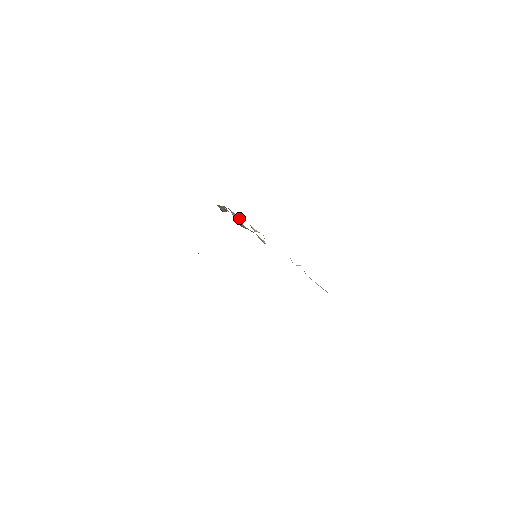
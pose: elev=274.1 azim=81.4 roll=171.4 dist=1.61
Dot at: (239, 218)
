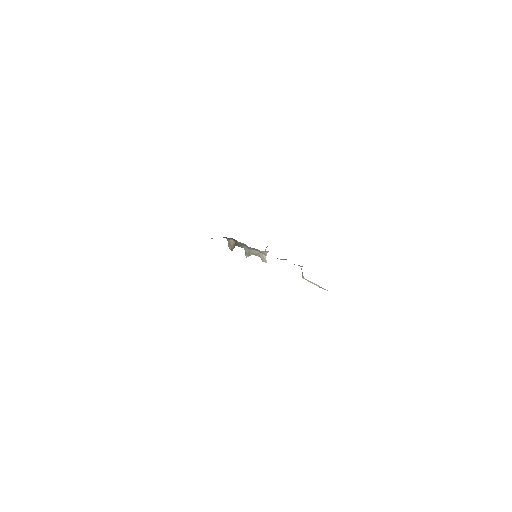
Dot at: (245, 247)
